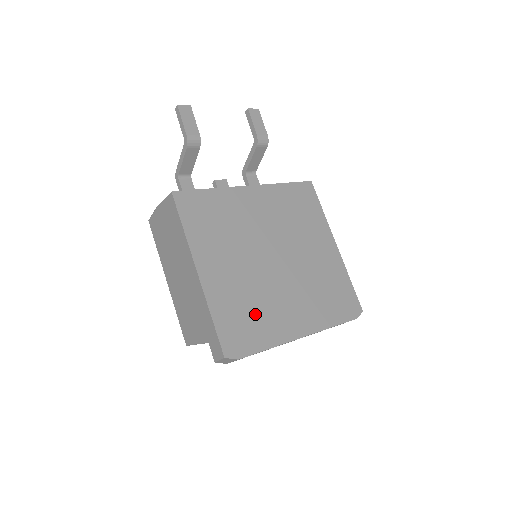
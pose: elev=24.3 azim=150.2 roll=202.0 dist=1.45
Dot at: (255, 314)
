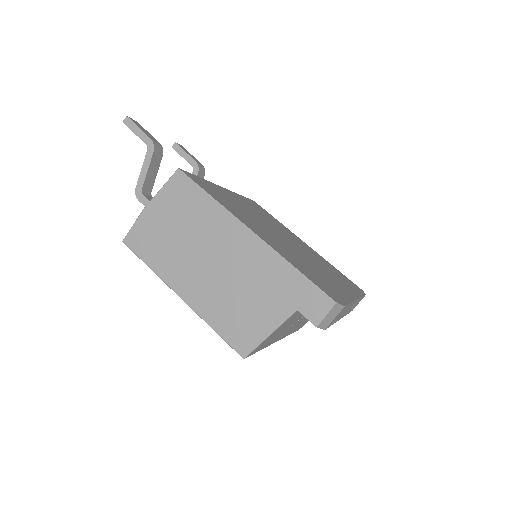
Dot at: (317, 275)
